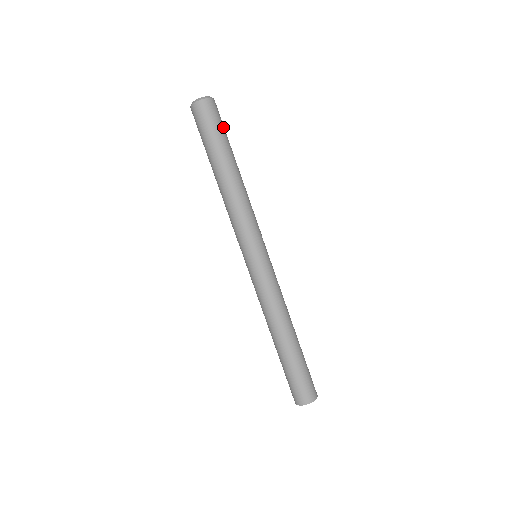
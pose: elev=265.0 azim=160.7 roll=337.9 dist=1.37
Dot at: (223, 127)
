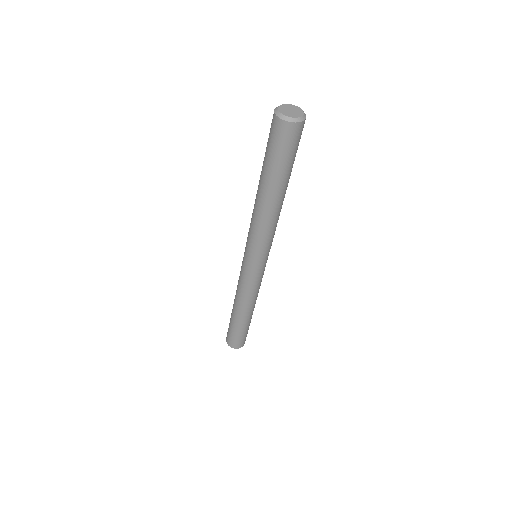
Dot at: occluded
